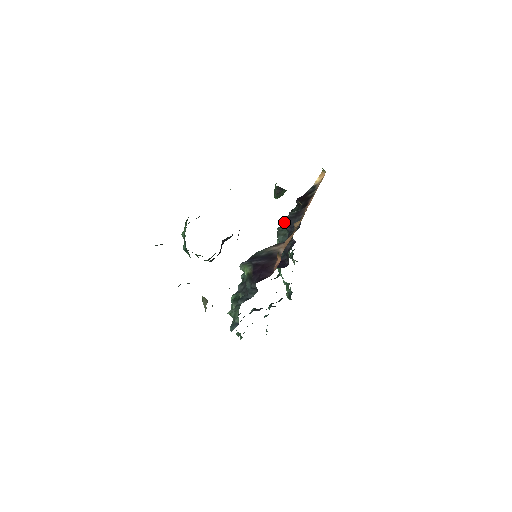
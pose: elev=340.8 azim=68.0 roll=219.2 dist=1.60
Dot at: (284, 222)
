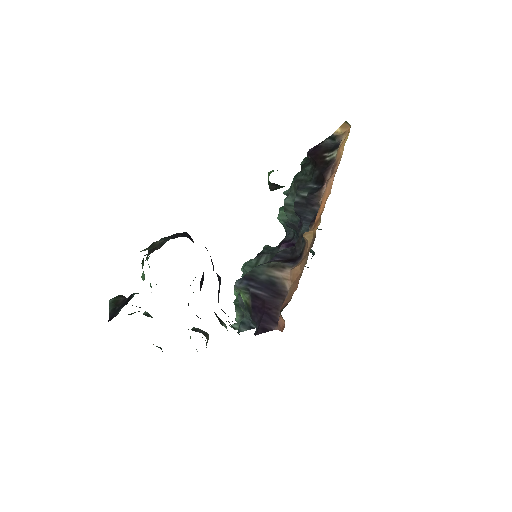
Dot at: (292, 189)
